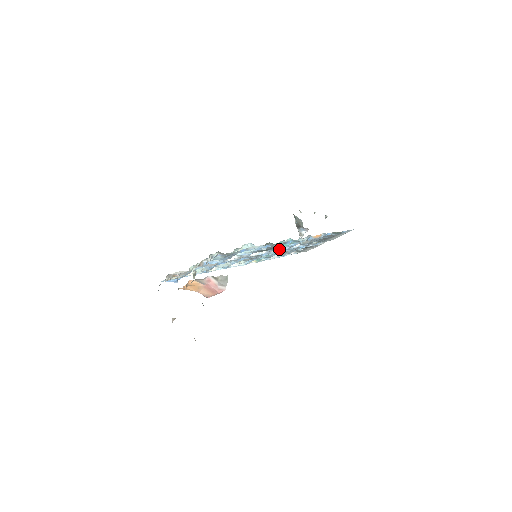
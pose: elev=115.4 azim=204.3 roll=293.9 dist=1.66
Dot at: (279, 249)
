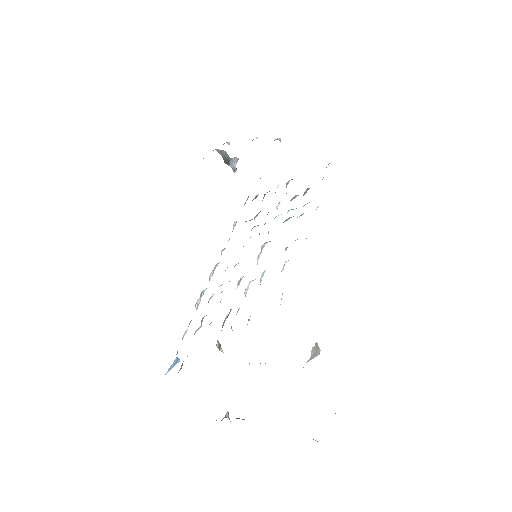
Dot at: occluded
